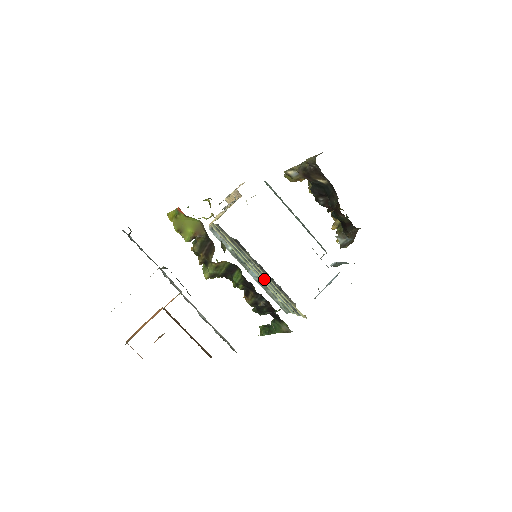
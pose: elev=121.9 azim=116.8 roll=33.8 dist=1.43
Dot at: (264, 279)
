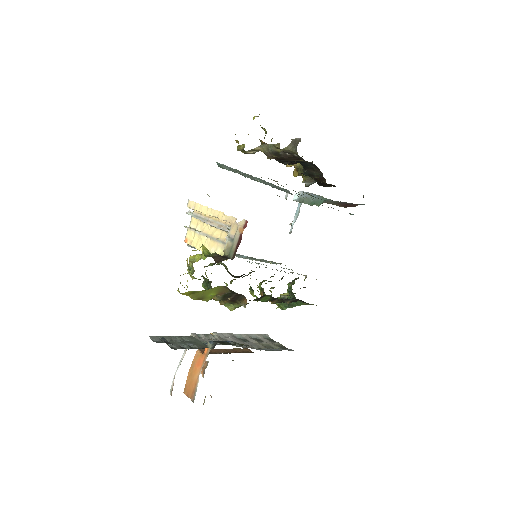
Dot at: occluded
